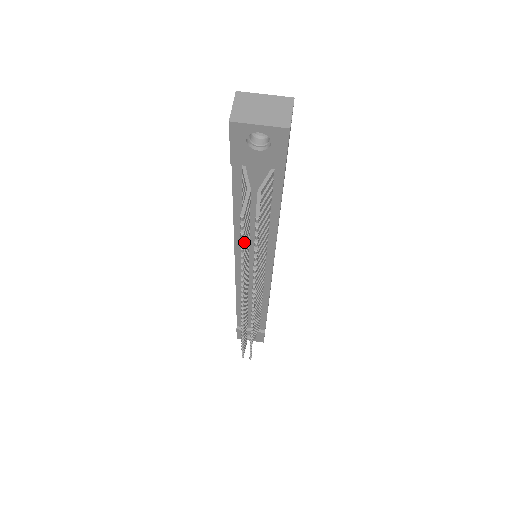
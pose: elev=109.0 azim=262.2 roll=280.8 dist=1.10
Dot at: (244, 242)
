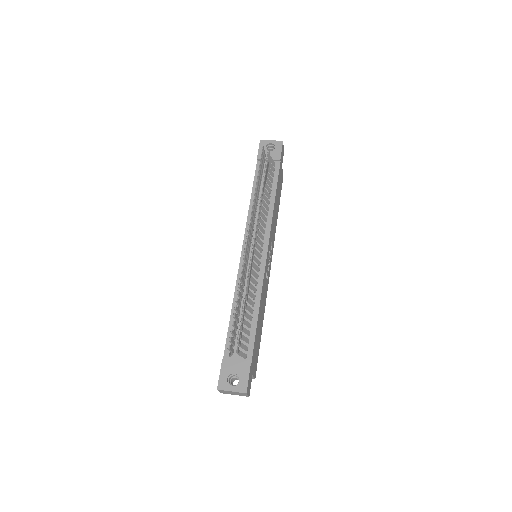
Dot at: (260, 170)
